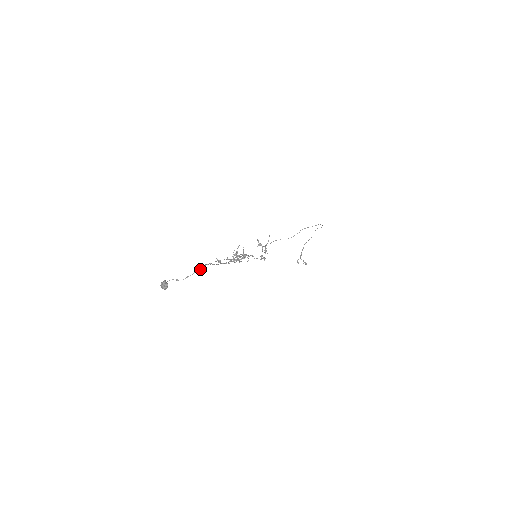
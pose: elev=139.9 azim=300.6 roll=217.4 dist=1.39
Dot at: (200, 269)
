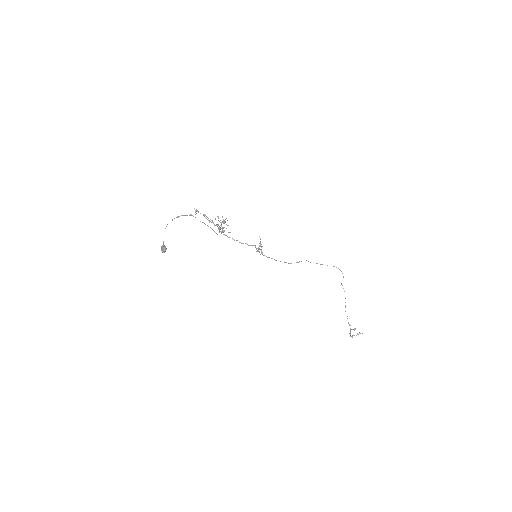
Dot at: (182, 215)
